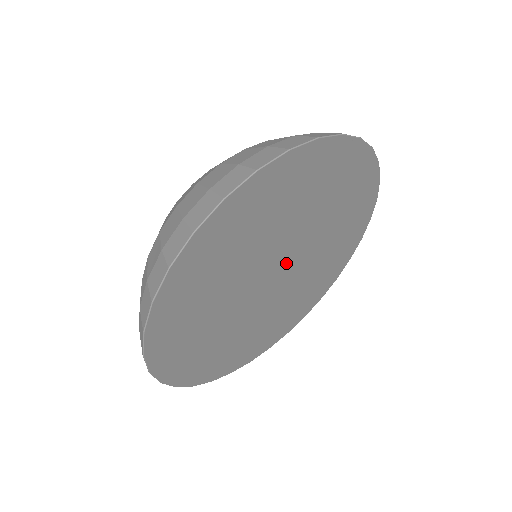
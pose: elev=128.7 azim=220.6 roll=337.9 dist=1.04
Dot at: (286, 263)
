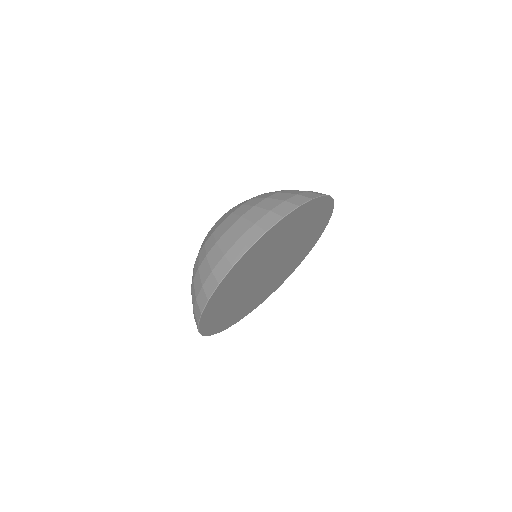
Dot at: (276, 263)
